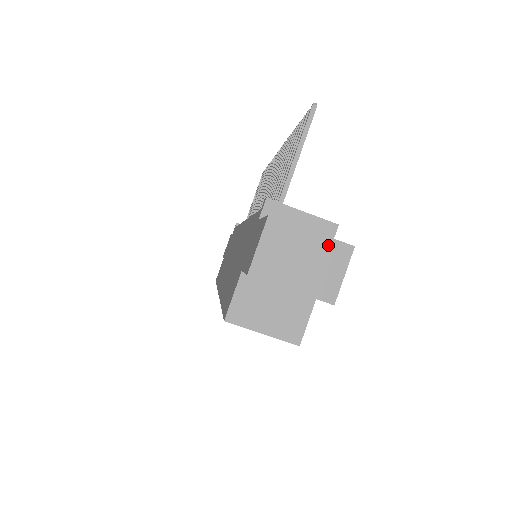
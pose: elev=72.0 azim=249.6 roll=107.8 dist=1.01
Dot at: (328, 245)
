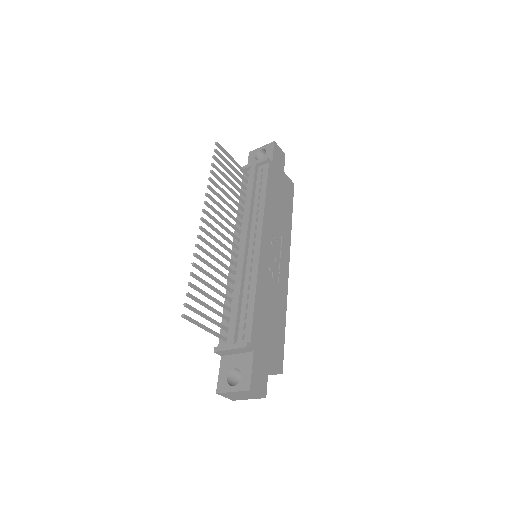
Dot at: (242, 392)
